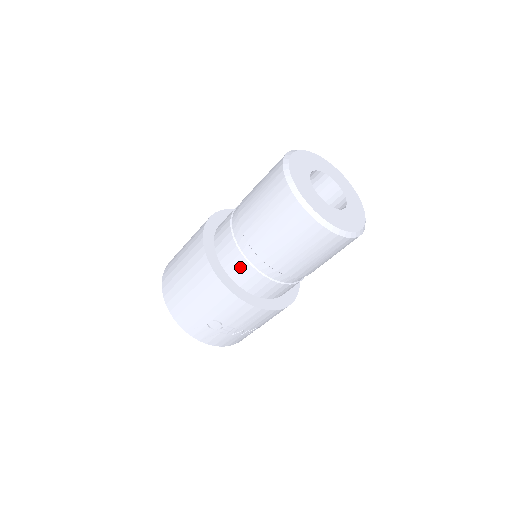
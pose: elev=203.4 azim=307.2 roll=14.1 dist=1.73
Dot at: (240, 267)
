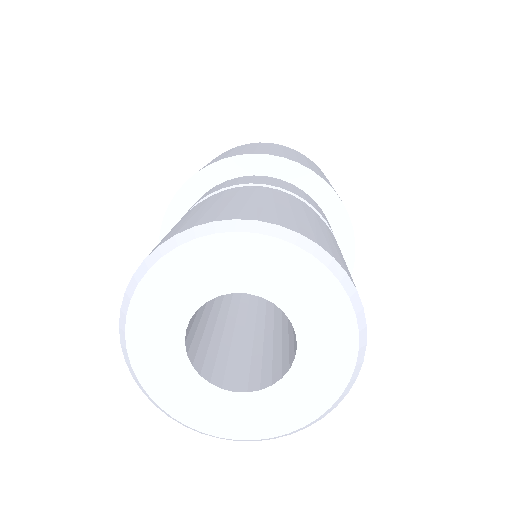
Dot at: occluded
